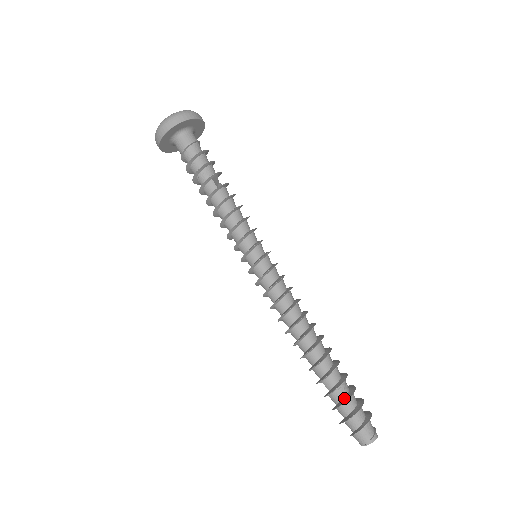
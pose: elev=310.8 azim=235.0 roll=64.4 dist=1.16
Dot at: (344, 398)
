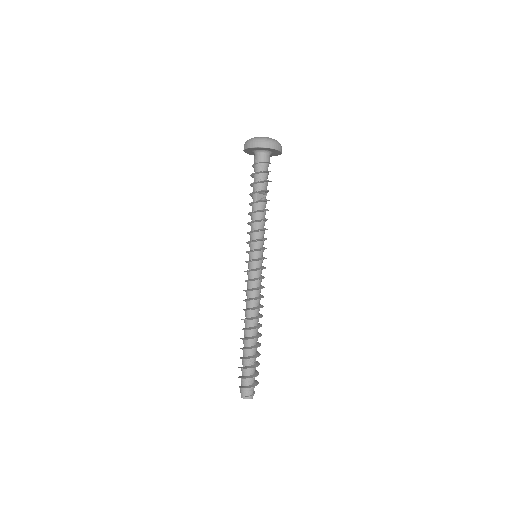
Dot at: (245, 366)
